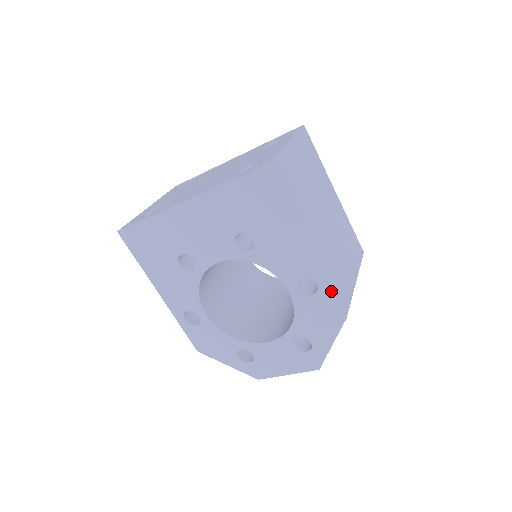
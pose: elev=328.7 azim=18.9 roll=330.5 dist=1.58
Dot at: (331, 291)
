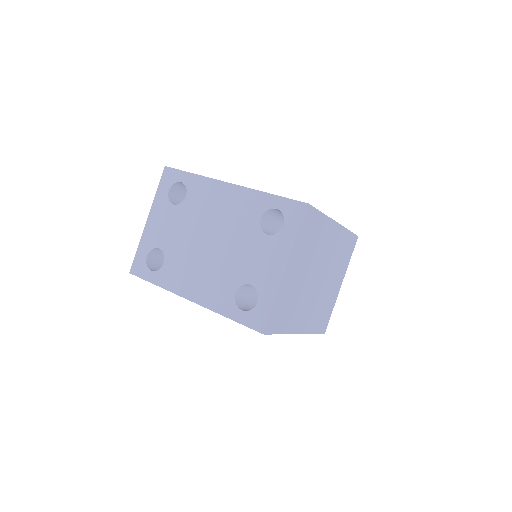
Dot at: (314, 333)
